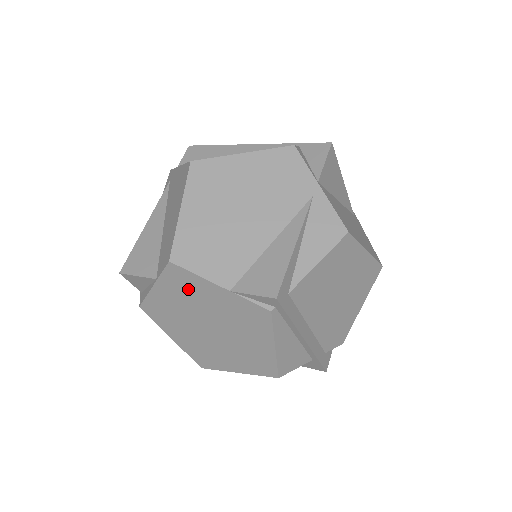
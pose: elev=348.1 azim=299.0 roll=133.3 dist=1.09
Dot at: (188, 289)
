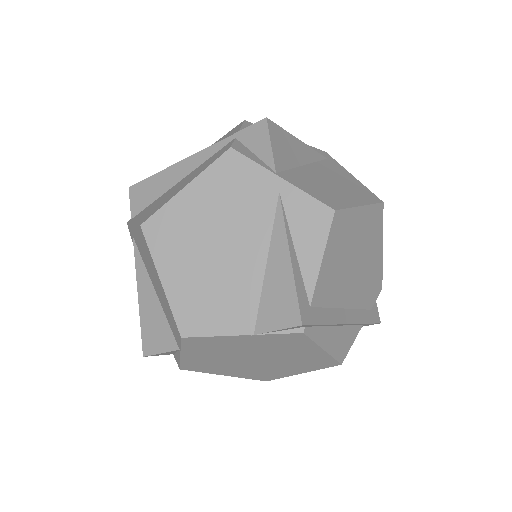
Dot at: (214, 346)
